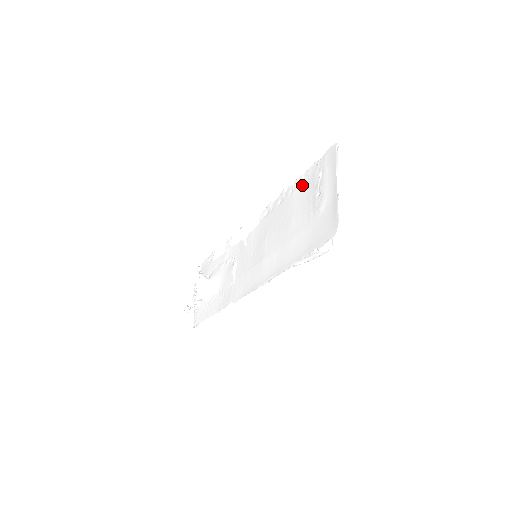
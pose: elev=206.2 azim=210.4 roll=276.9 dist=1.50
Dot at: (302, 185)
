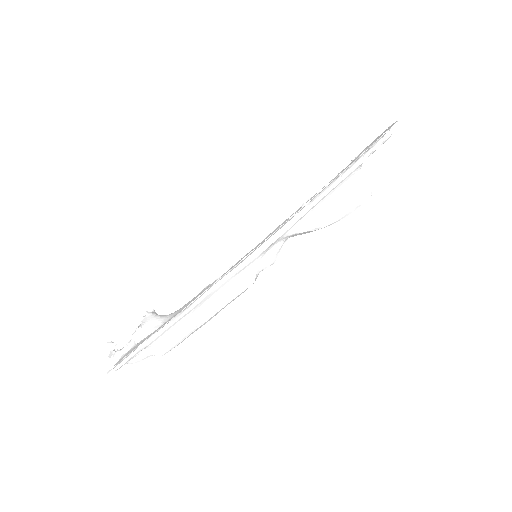
Dot at: occluded
